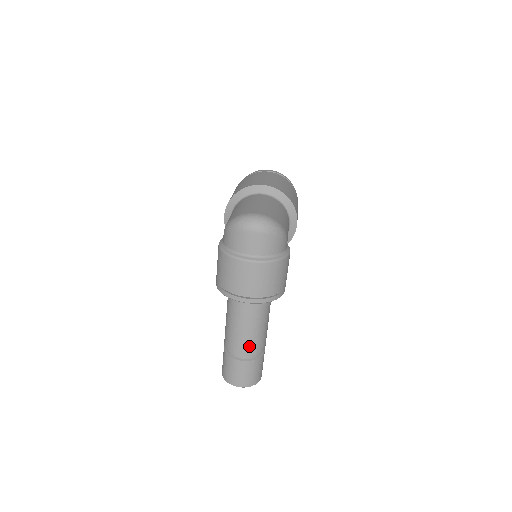
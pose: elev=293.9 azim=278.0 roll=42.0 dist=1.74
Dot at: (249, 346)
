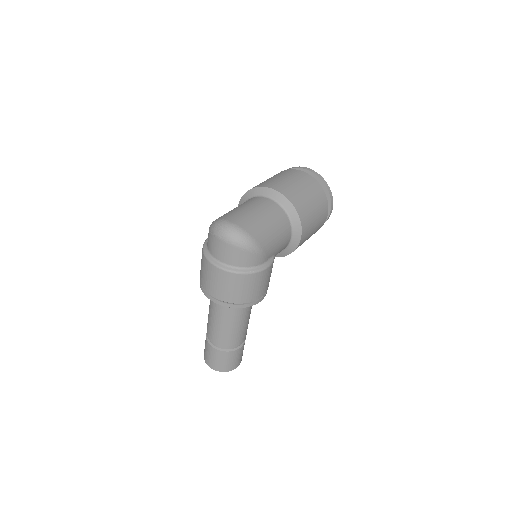
Dot at: (220, 338)
